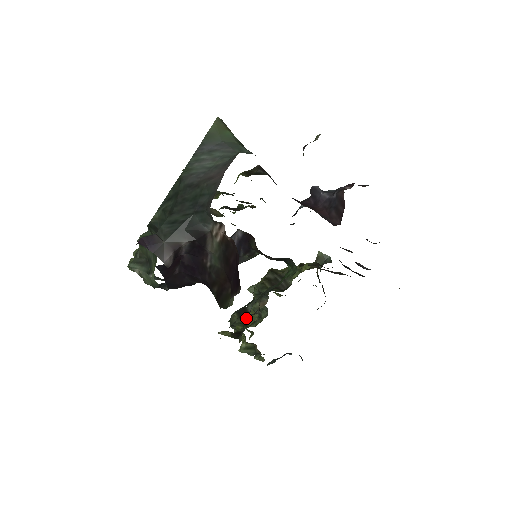
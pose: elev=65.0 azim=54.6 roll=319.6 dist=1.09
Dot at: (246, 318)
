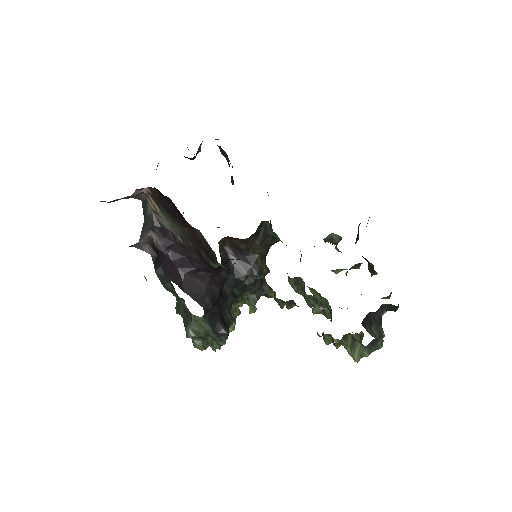
Dot at: occluded
